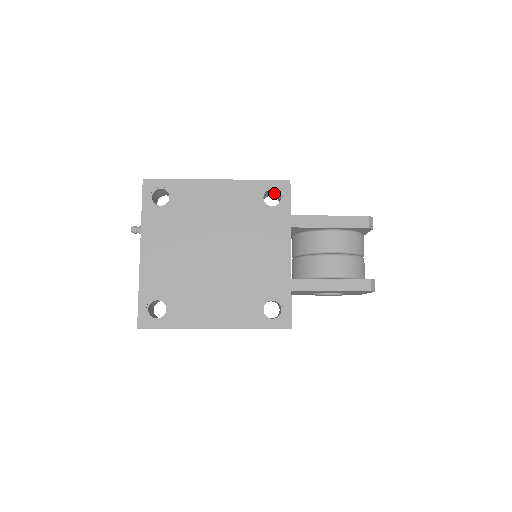
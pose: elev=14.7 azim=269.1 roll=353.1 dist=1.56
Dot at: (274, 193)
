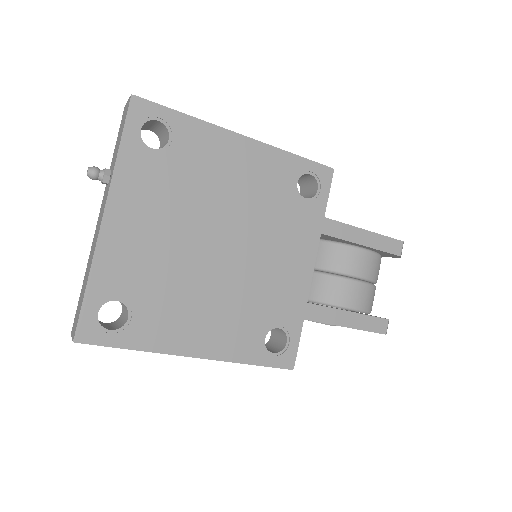
Dot at: (304, 178)
